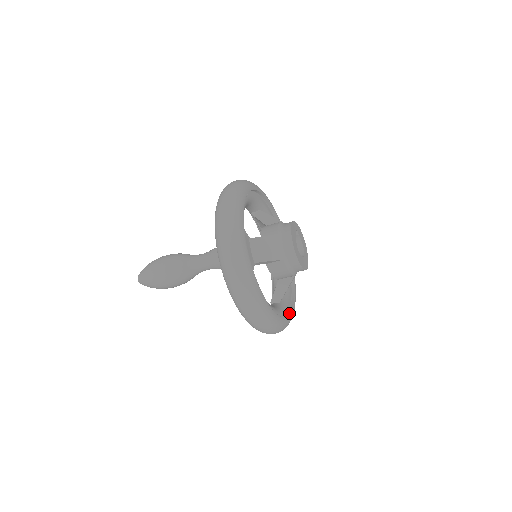
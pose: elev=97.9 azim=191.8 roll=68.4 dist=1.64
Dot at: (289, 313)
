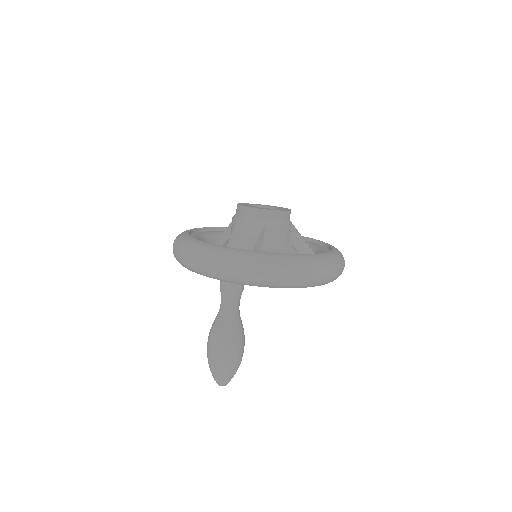
Dot at: (330, 249)
